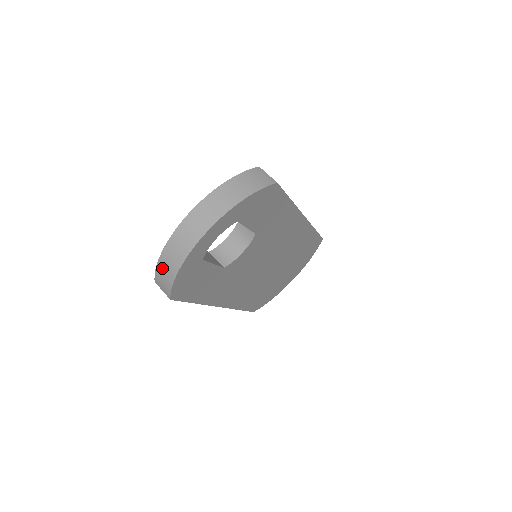
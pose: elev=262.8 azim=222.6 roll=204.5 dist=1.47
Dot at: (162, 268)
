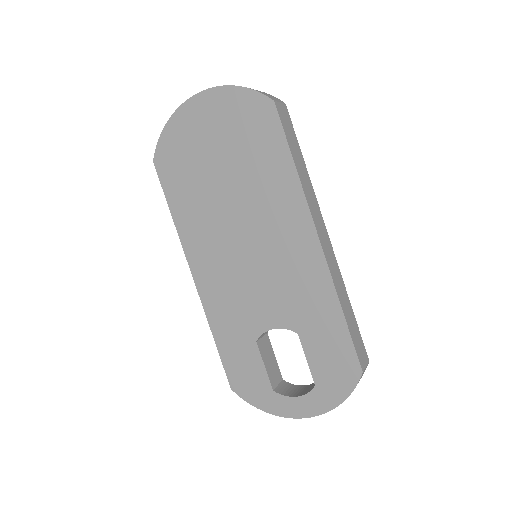
Dot at: occluded
